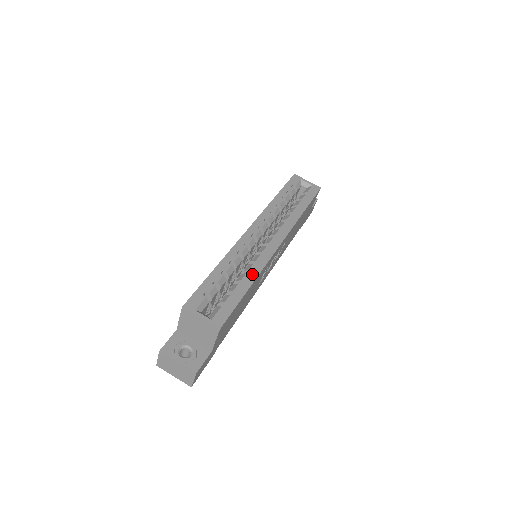
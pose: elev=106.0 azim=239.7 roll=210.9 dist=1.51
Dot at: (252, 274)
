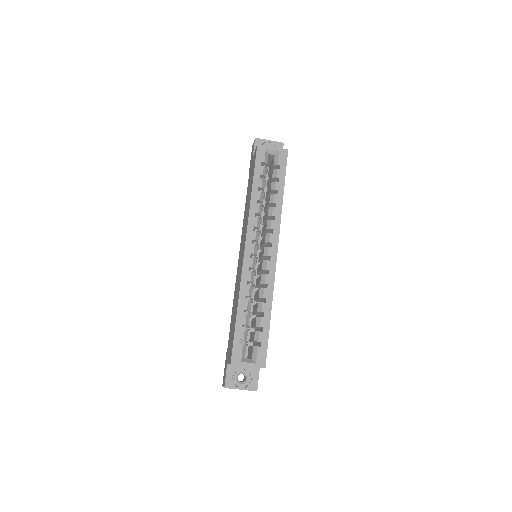
Dot at: (267, 301)
